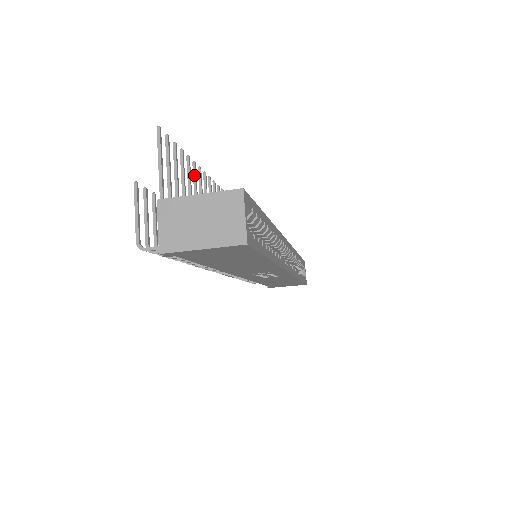
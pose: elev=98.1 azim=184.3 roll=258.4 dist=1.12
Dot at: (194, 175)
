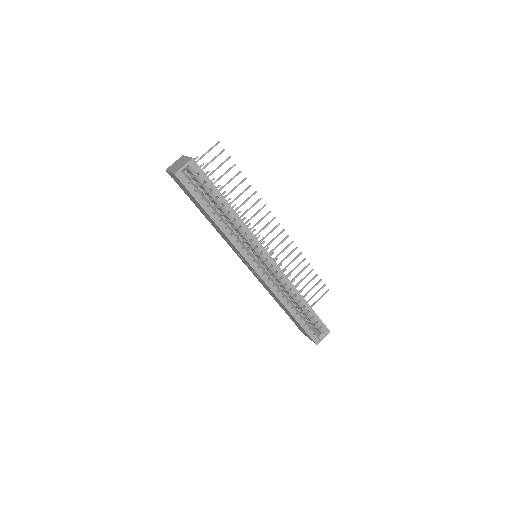
Dot at: (240, 182)
